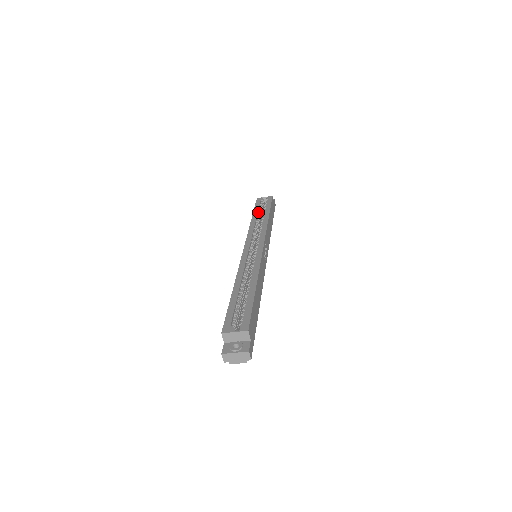
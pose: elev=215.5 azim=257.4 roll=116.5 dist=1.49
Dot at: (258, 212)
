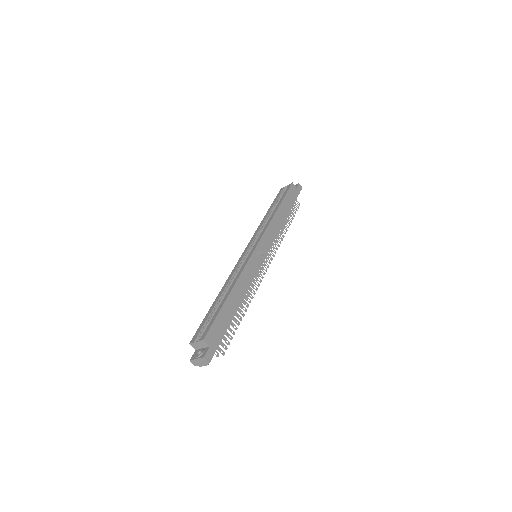
Dot at: (273, 206)
